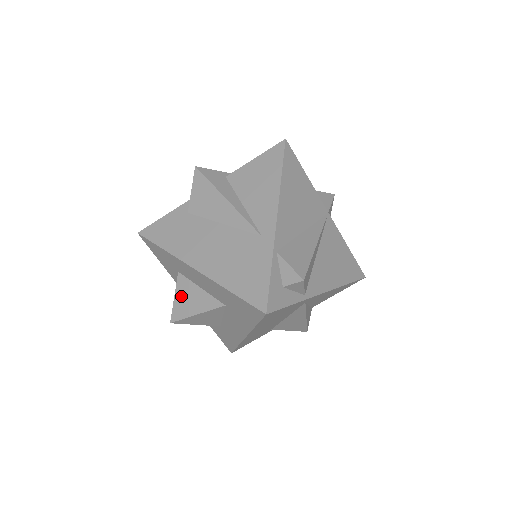
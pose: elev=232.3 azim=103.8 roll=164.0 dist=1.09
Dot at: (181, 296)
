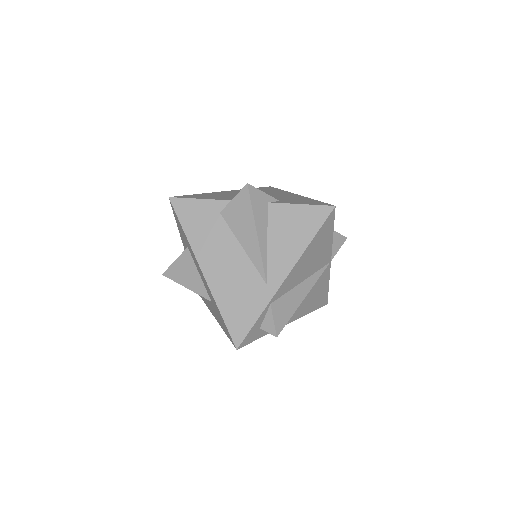
Dot at: (181, 265)
